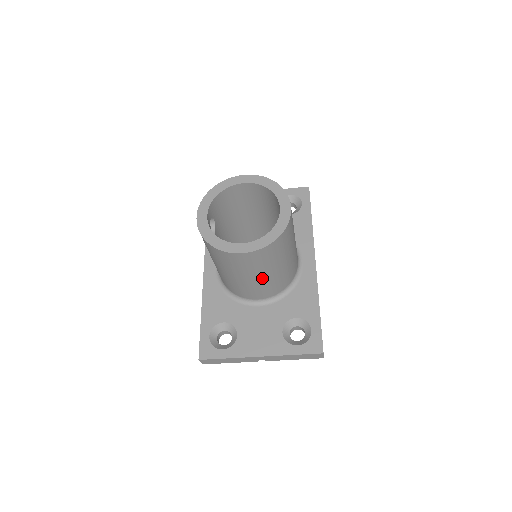
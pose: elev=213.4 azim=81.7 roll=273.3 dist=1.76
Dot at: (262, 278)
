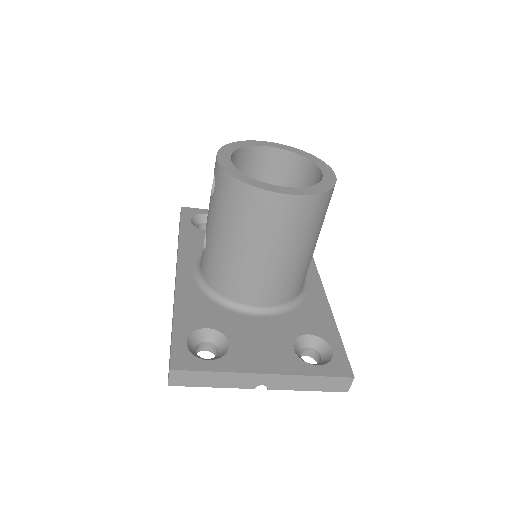
Dot at: (283, 259)
